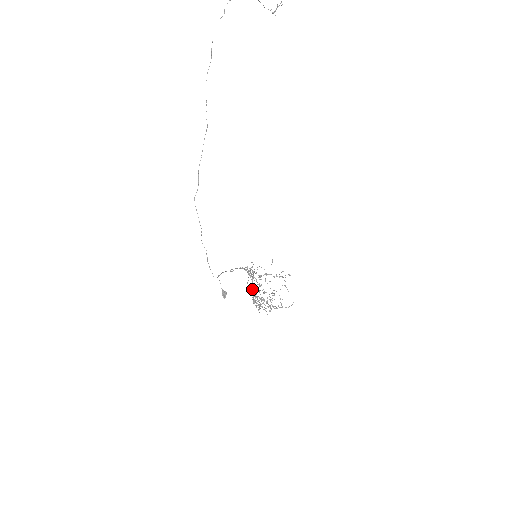
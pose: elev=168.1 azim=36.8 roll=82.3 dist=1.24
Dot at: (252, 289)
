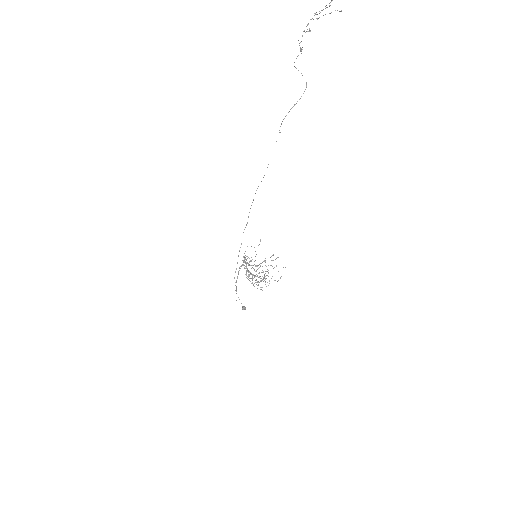
Dot at: (246, 268)
